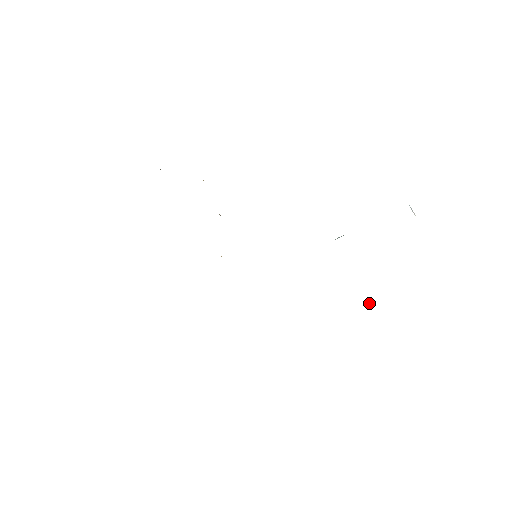
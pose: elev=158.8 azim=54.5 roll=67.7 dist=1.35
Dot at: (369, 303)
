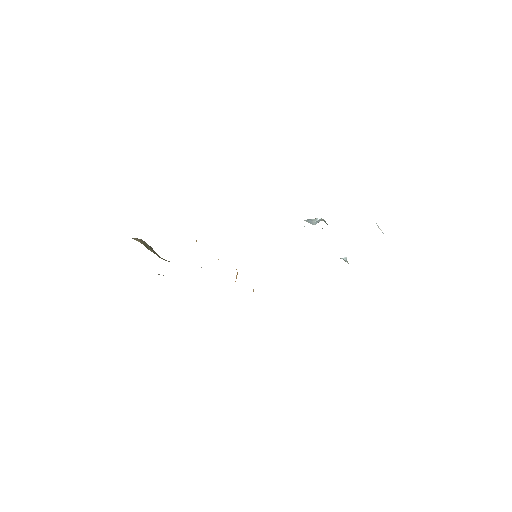
Dot at: (345, 259)
